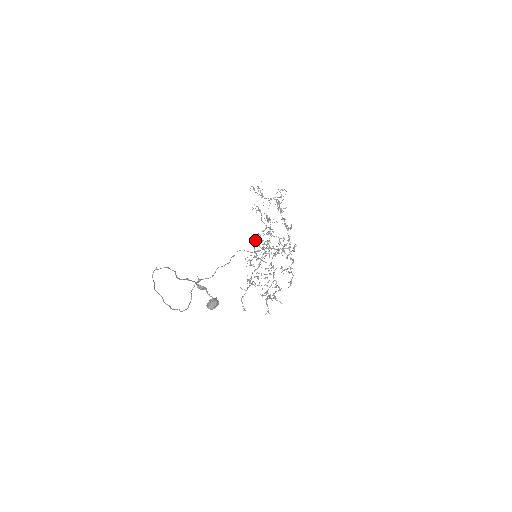
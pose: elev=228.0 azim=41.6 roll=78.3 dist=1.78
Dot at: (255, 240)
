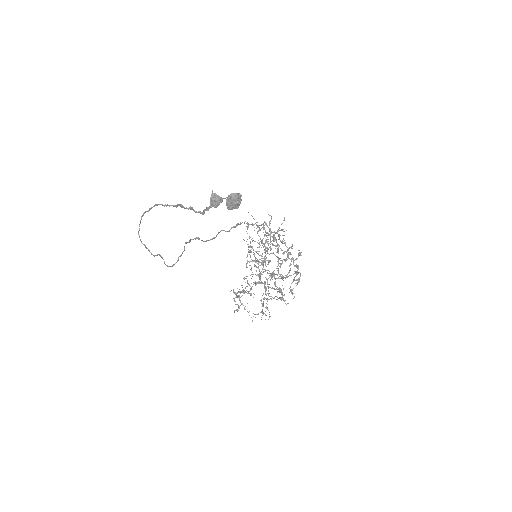
Dot at: occluded
